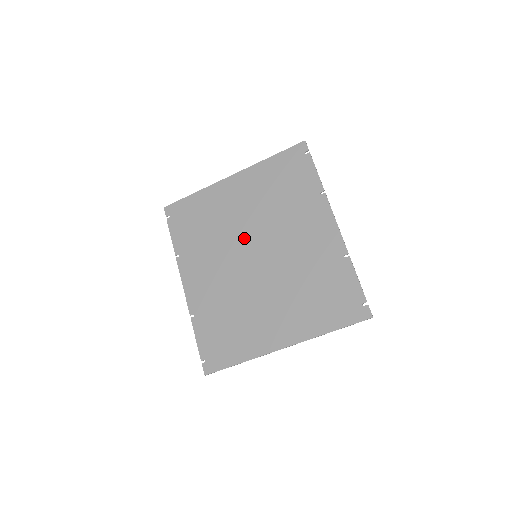
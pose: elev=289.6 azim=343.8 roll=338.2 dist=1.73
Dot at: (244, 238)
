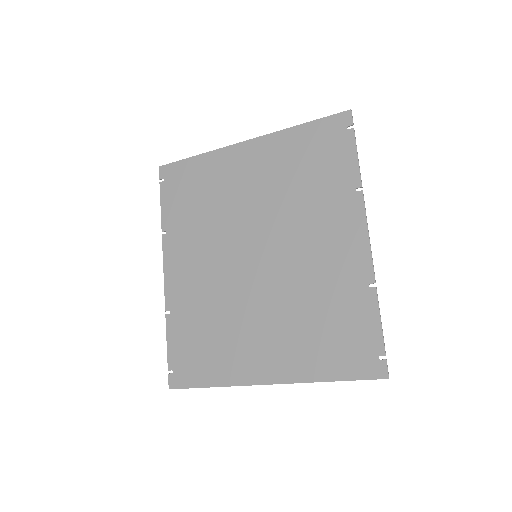
Dot at: (246, 229)
